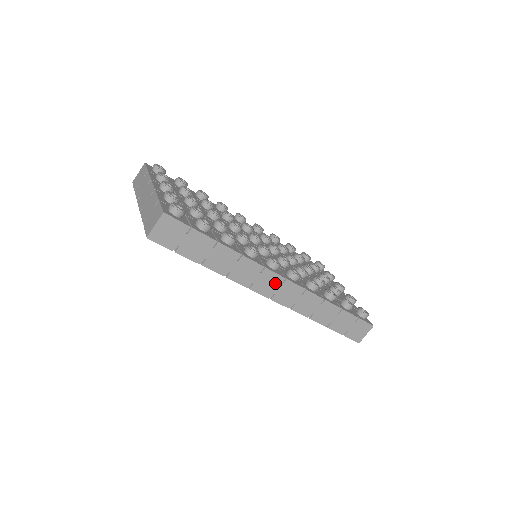
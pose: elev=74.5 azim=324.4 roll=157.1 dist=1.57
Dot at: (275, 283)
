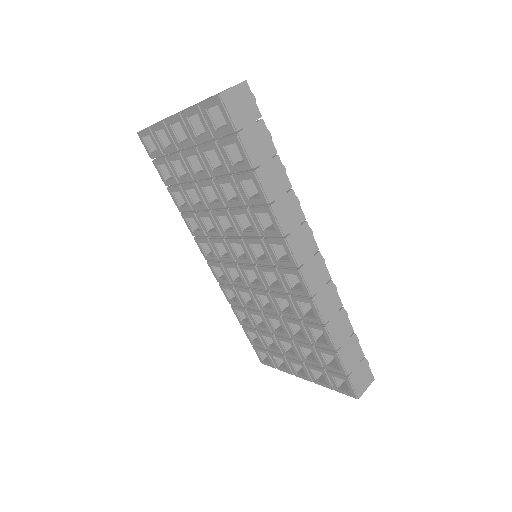
Dot at: (308, 249)
